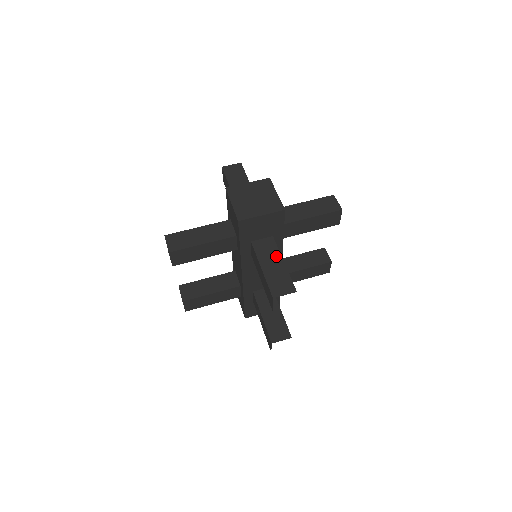
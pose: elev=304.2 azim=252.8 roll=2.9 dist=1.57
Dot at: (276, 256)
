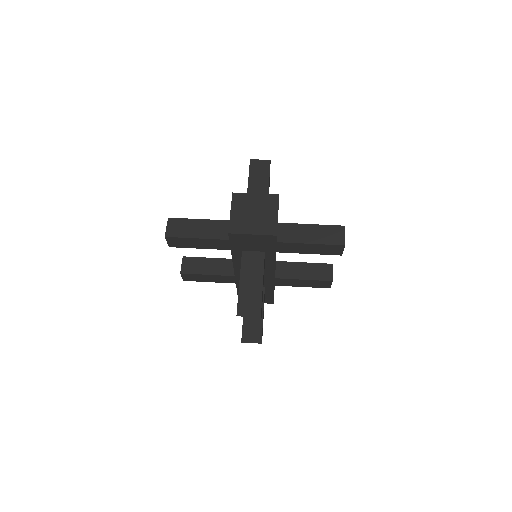
Dot at: (258, 274)
